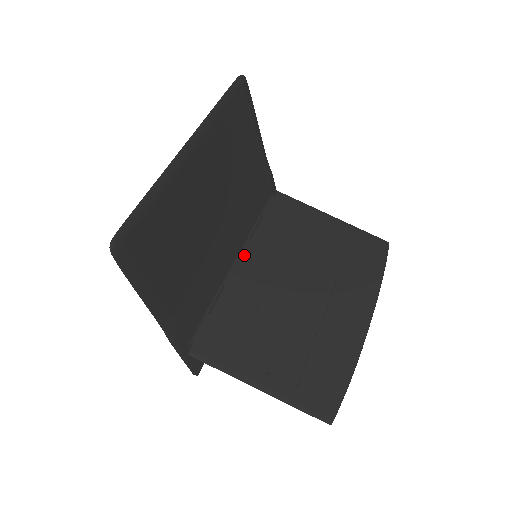
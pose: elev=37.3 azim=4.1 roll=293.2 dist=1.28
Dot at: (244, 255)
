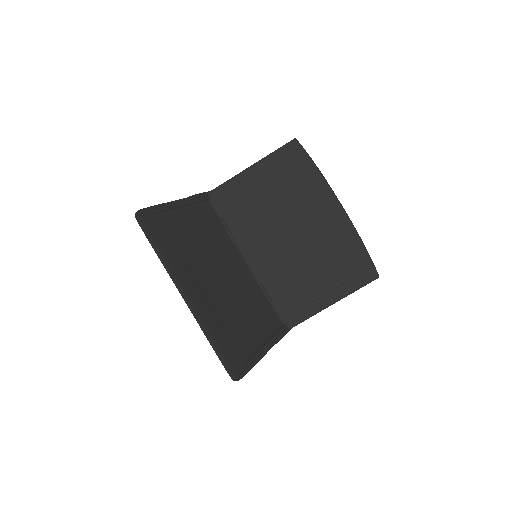
Dot at: (246, 254)
